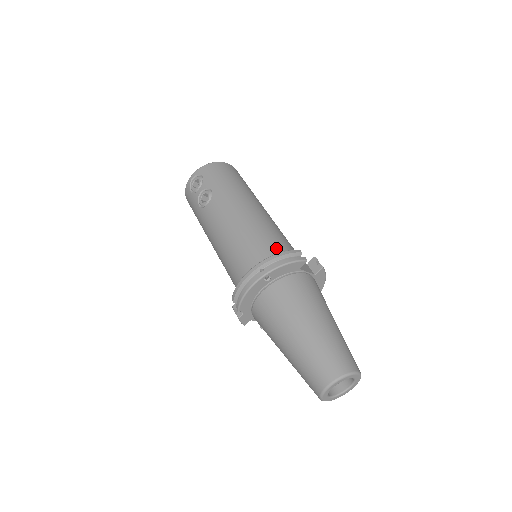
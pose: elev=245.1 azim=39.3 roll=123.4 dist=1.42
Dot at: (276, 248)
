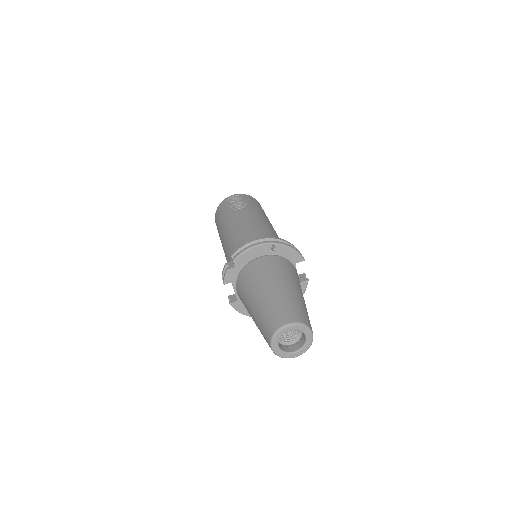
Dot at: occluded
